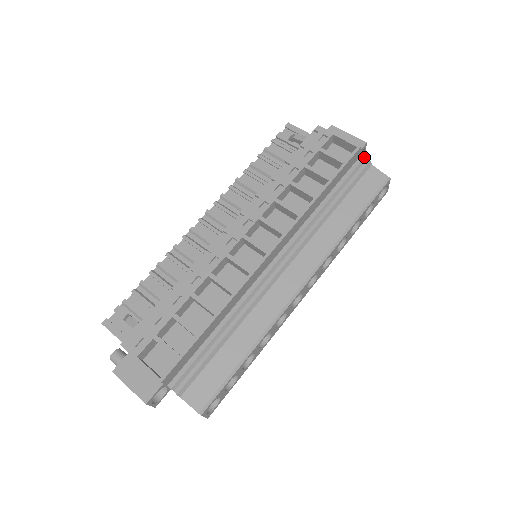
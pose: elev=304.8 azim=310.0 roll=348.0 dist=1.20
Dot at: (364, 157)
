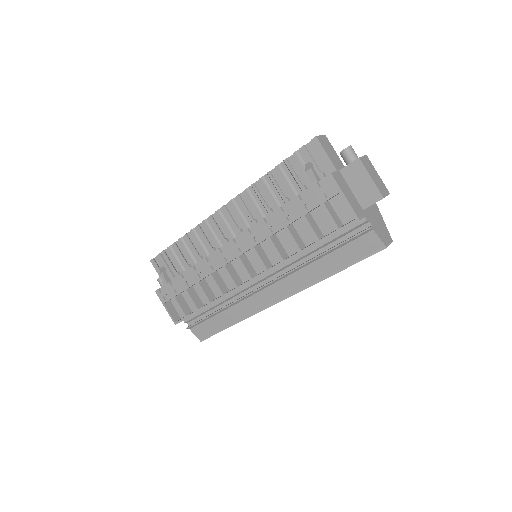
Dot at: occluded
